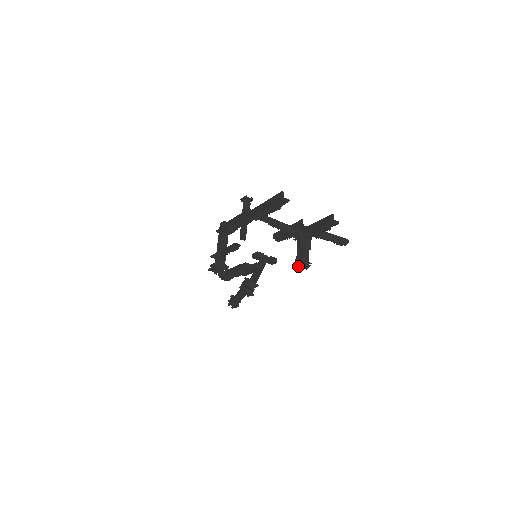
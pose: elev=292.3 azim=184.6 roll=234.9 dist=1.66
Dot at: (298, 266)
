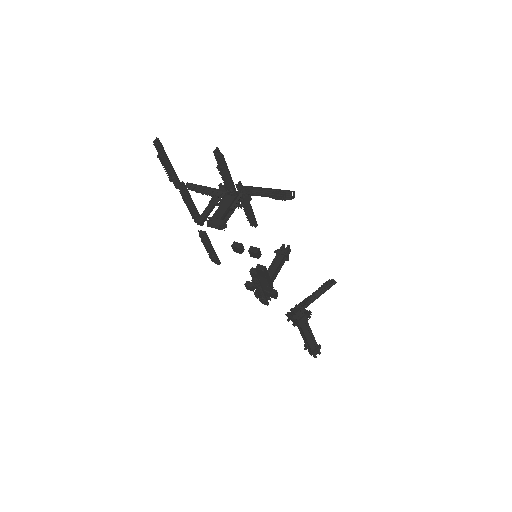
Dot at: (207, 226)
